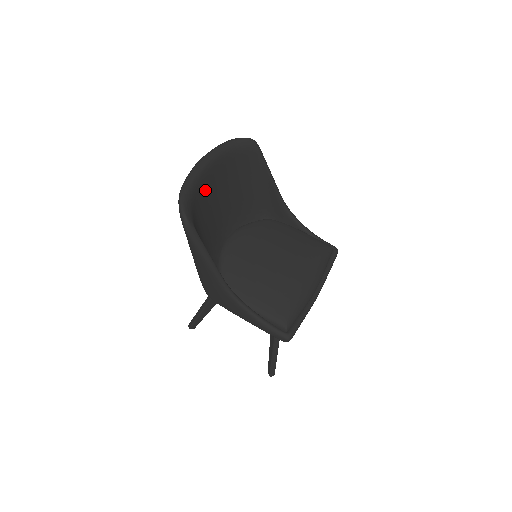
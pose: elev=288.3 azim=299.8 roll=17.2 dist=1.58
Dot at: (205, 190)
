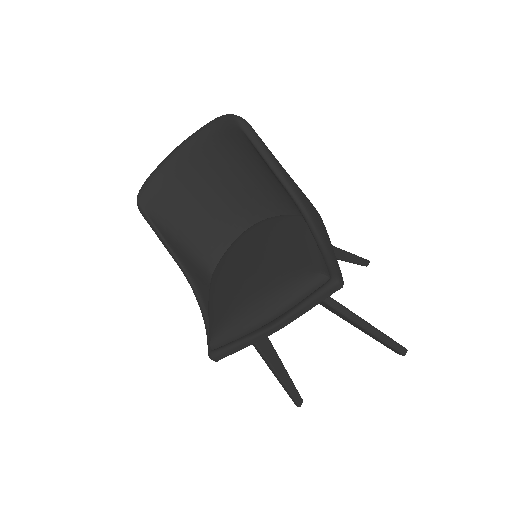
Dot at: (185, 174)
